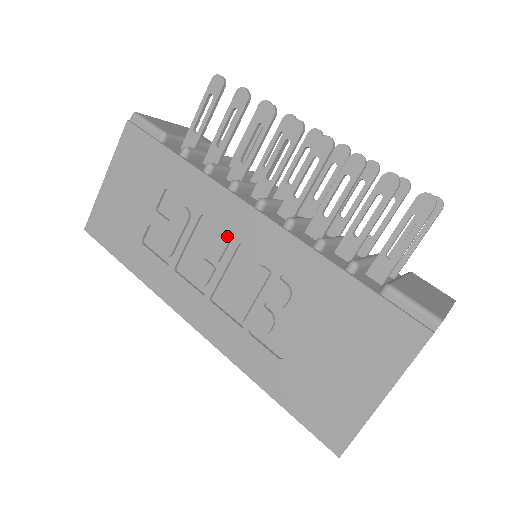
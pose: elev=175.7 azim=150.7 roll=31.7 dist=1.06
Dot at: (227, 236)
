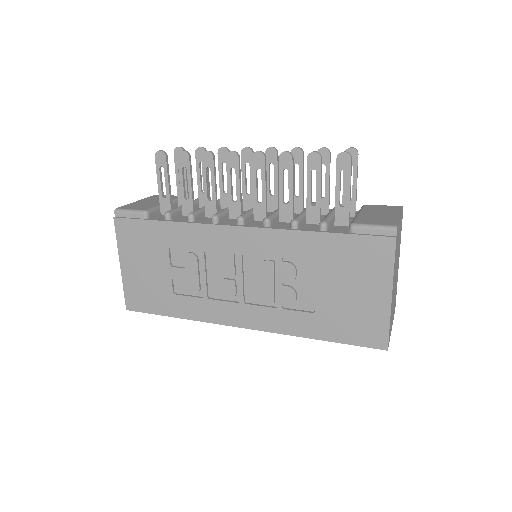
Dot at: (231, 255)
